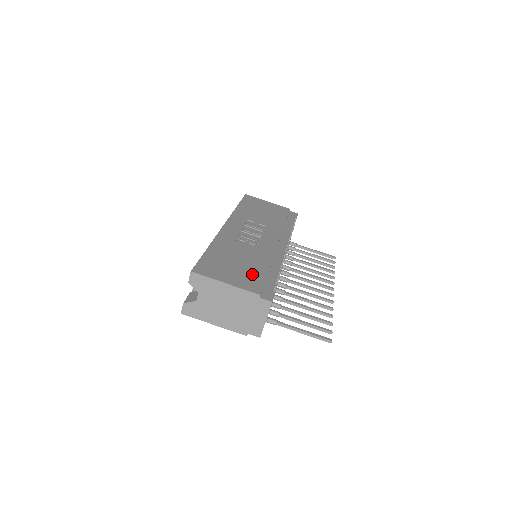
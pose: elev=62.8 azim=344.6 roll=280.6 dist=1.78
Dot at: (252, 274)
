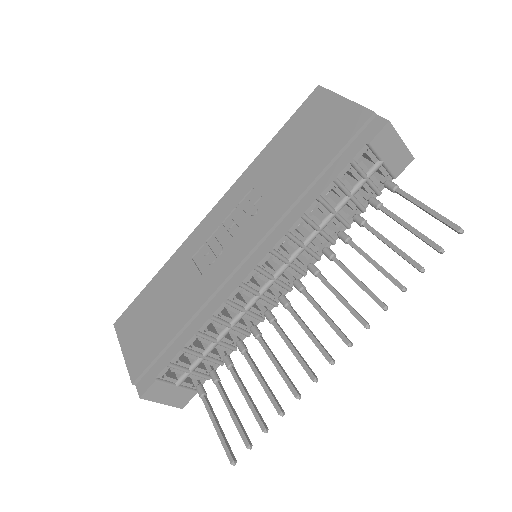
Dot at: (154, 339)
